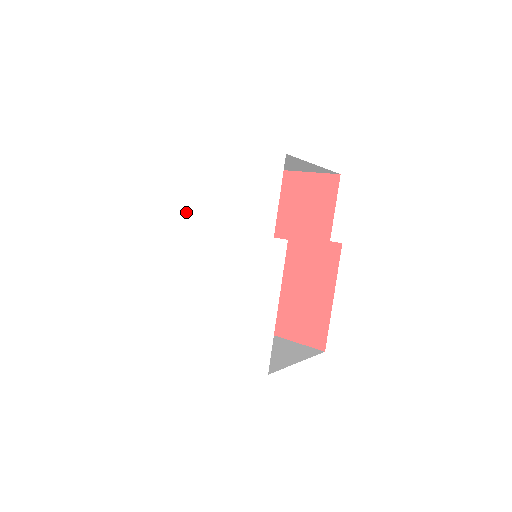
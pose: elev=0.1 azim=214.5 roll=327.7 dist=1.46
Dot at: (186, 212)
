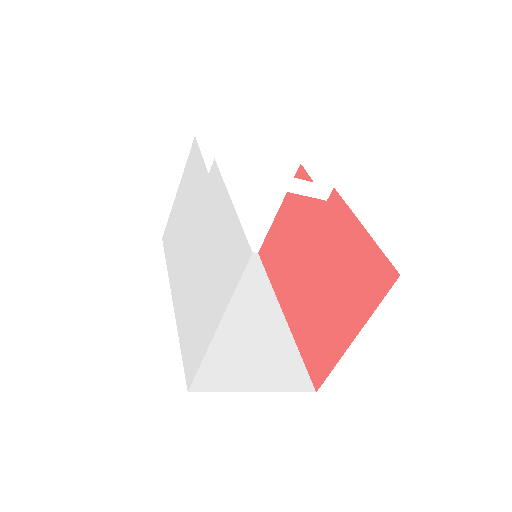
Dot at: (172, 267)
